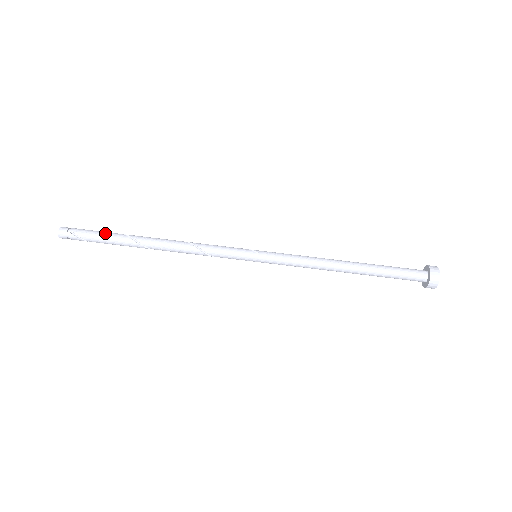
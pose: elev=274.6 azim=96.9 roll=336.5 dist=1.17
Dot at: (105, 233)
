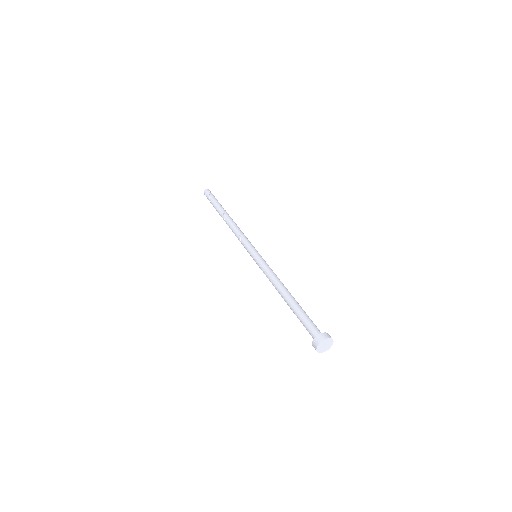
Dot at: occluded
